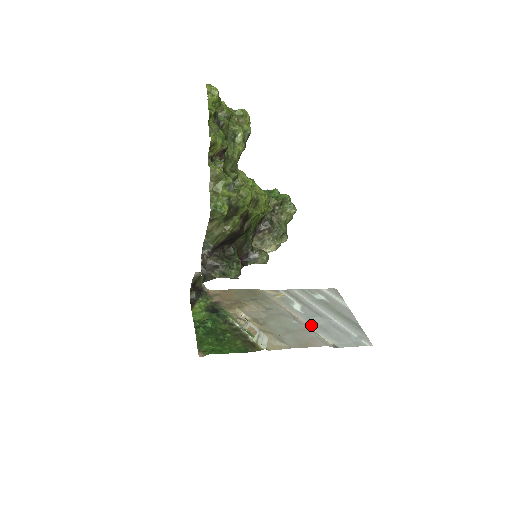
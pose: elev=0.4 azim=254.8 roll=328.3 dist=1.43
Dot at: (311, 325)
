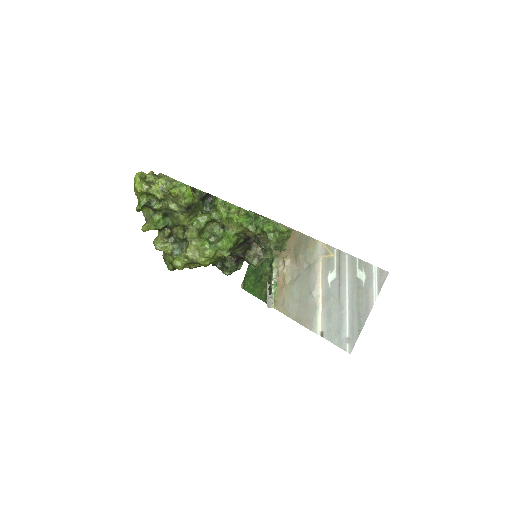
Dot at: (324, 303)
